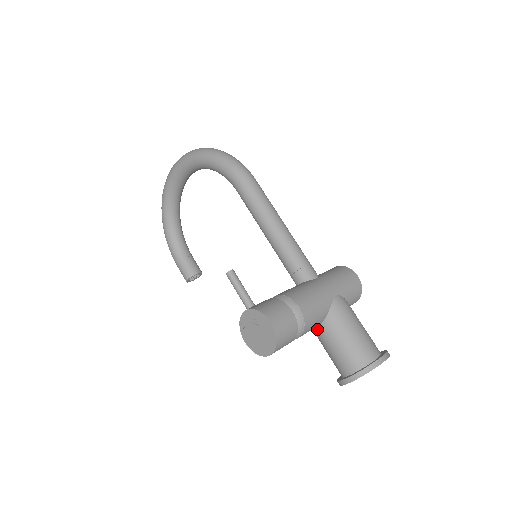
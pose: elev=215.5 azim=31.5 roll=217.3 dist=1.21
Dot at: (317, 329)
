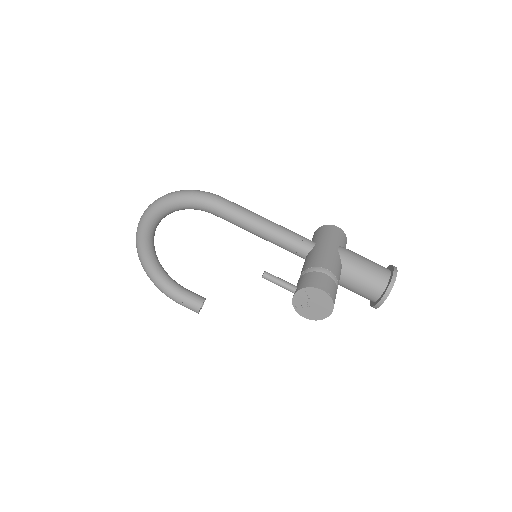
Dot at: occluded
